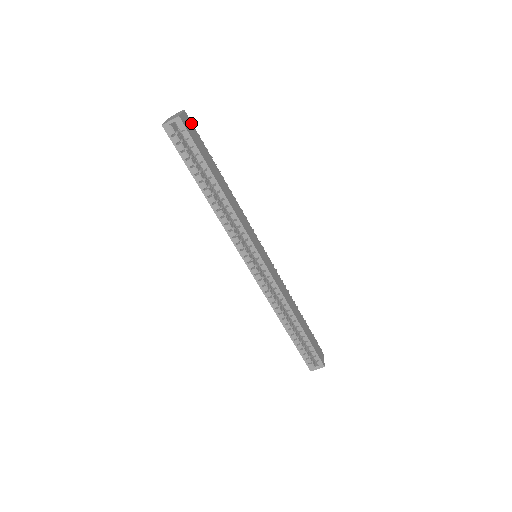
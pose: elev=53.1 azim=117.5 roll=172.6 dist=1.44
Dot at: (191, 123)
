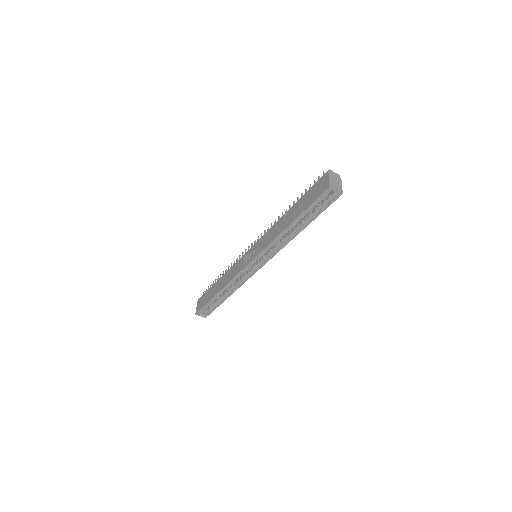
Dot at: occluded
